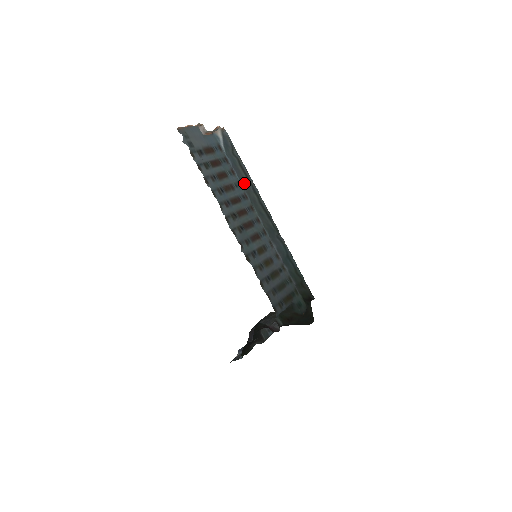
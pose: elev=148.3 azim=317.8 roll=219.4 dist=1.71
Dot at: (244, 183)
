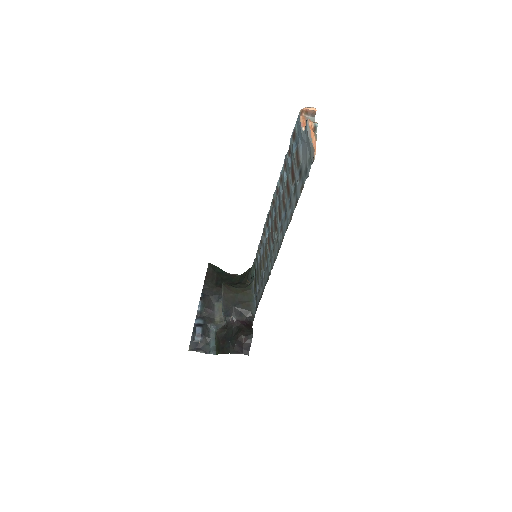
Dot at: occluded
